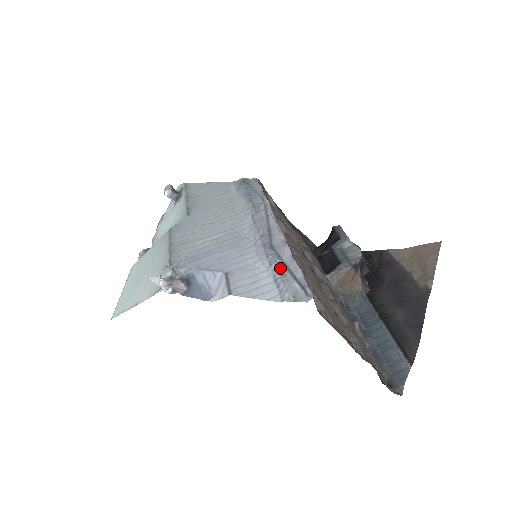
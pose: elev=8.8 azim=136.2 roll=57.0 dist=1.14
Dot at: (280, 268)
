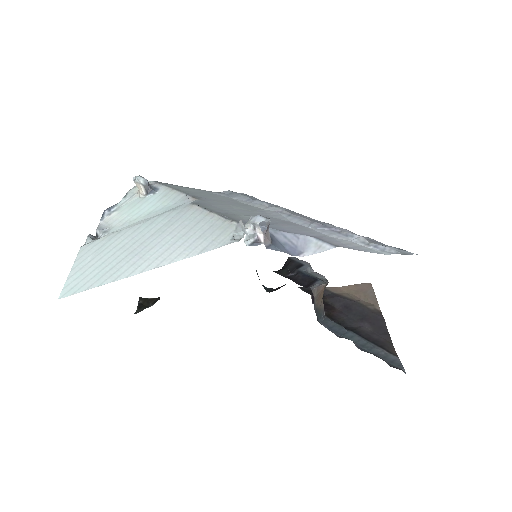
Dot at: (365, 238)
